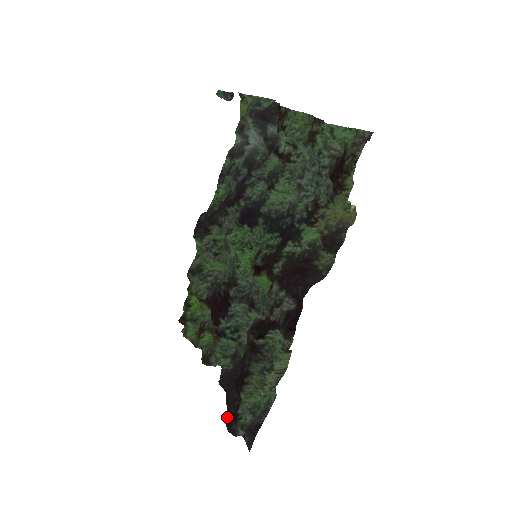
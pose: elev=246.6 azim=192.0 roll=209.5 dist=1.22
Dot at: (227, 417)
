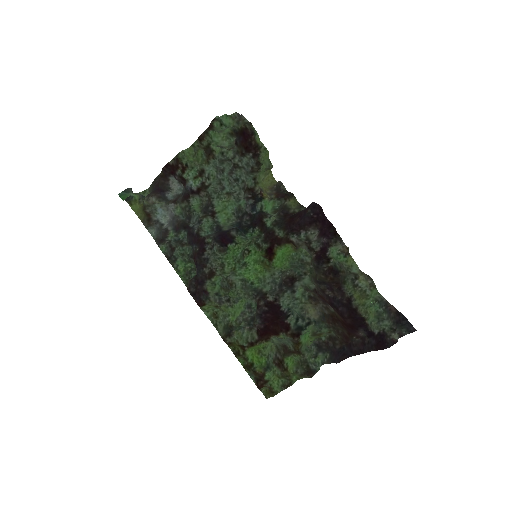
Dot at: (376, 349)
